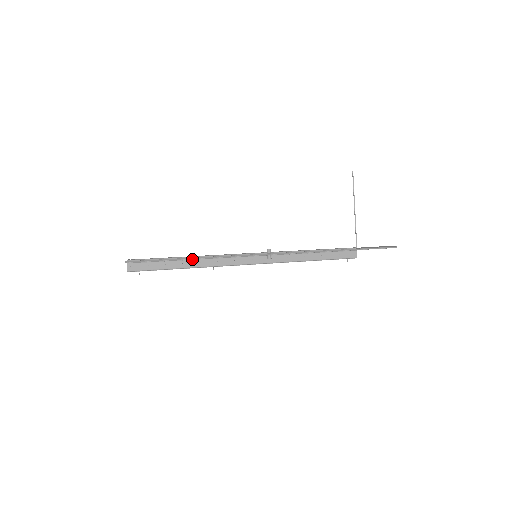
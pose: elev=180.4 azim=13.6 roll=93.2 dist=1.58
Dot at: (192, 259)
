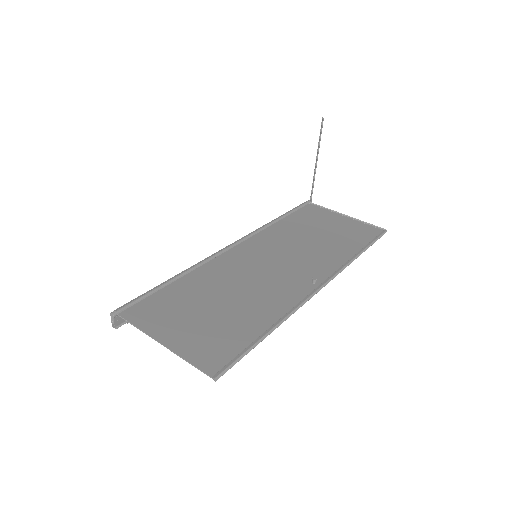
Dot at: (184, 277)
